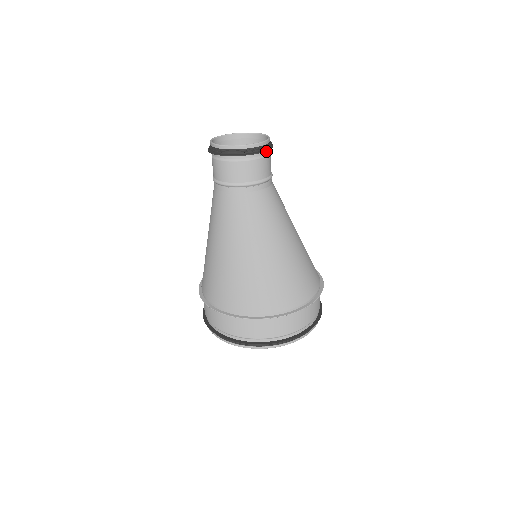
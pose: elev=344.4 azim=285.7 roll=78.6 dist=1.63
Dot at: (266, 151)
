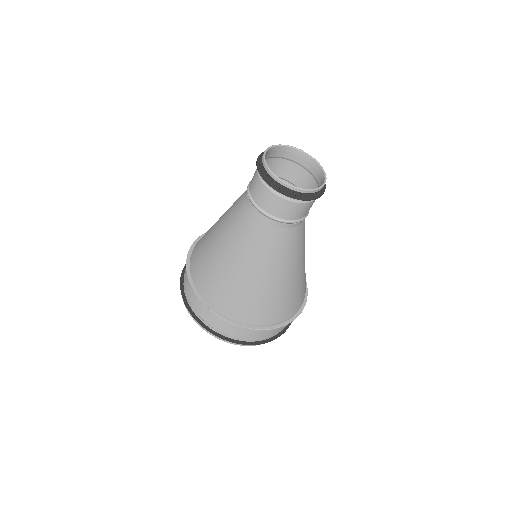
Dot at: occluded
